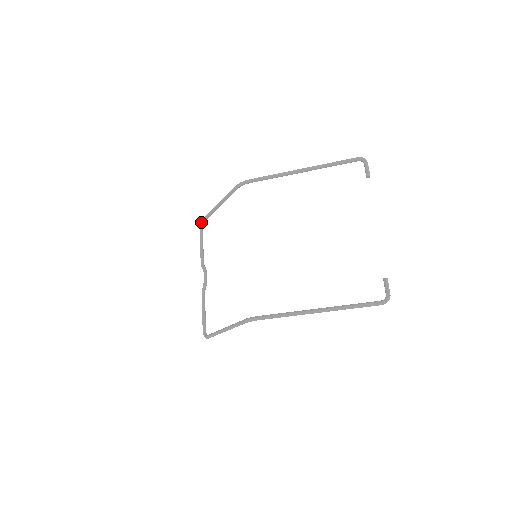
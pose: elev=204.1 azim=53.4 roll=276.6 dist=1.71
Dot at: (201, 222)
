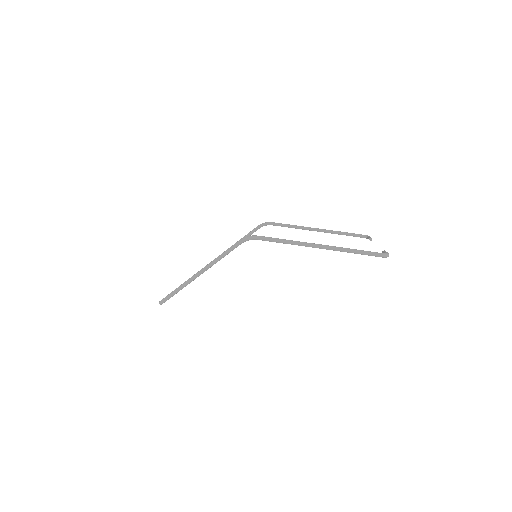
Dot at: occluded
